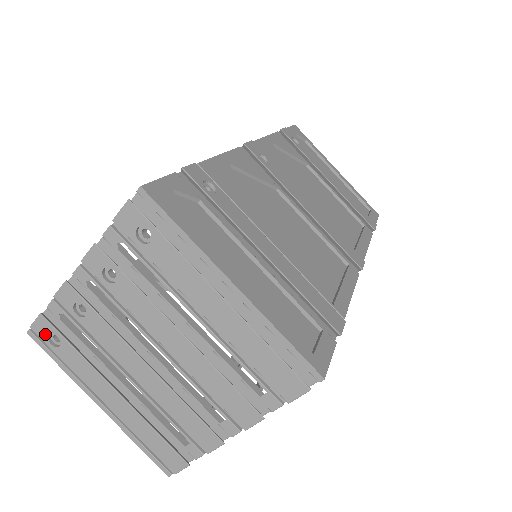
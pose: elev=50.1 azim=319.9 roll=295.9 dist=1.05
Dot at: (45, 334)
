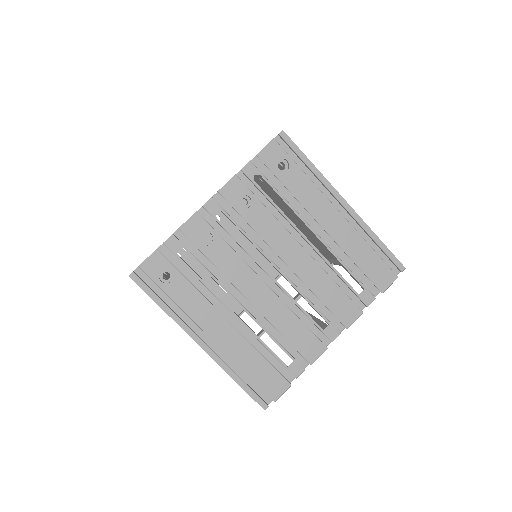
Dot at: (157, 271)
